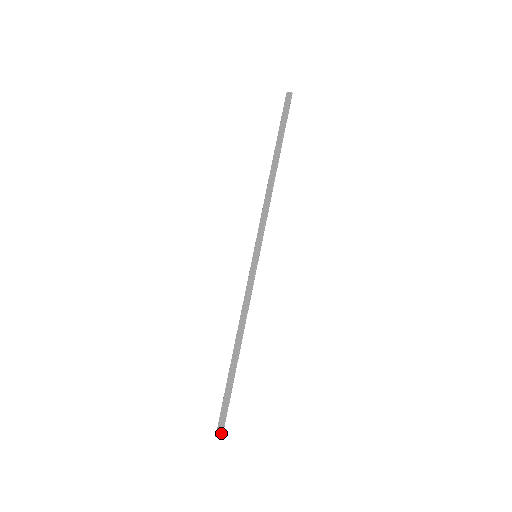
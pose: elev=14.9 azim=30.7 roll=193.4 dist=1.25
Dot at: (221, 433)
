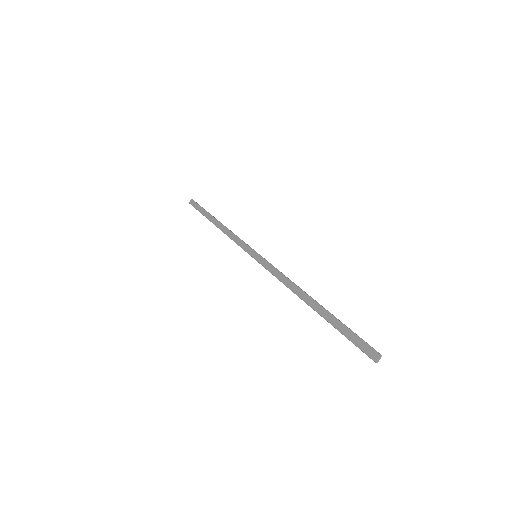
Dot at: (375, 352)
